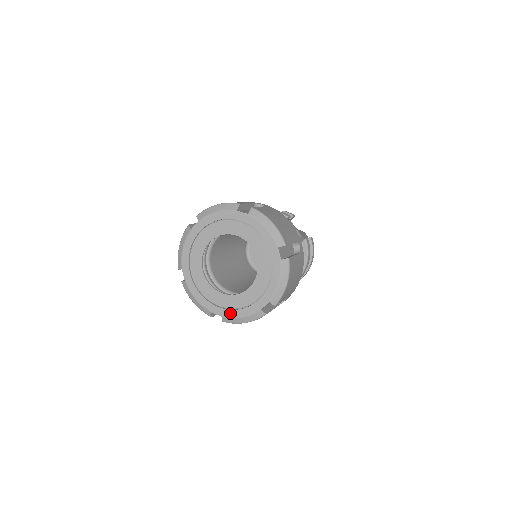
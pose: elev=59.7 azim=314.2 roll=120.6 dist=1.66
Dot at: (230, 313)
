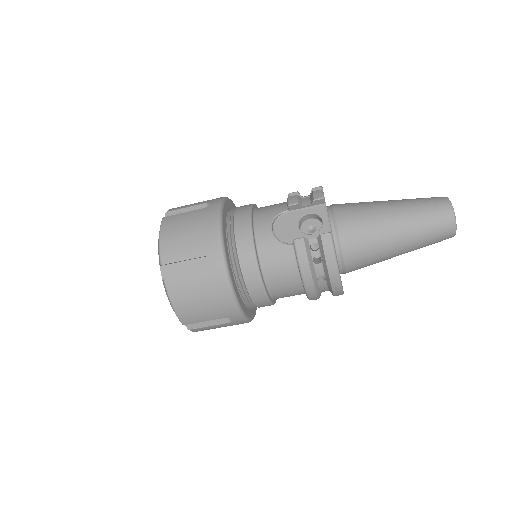
Dot at: occluded
